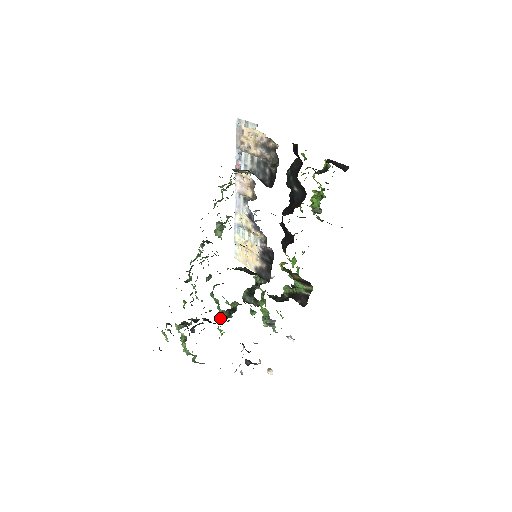
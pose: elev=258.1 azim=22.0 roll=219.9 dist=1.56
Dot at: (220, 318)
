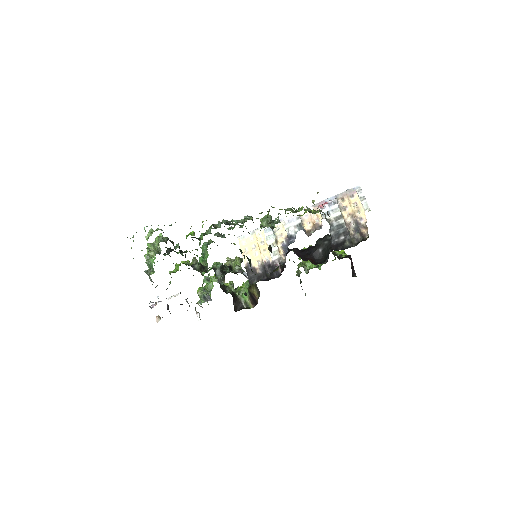
Dot at: (190, 263)
